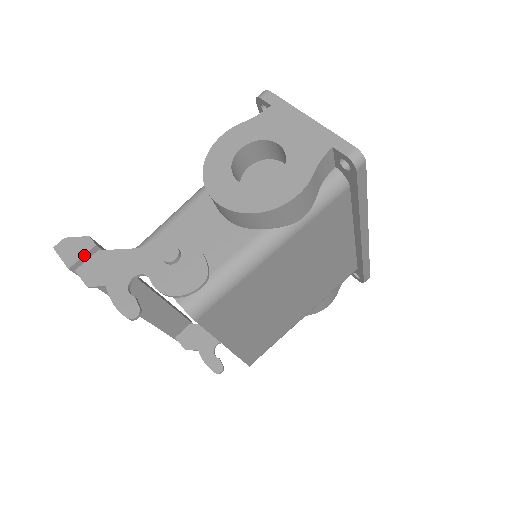
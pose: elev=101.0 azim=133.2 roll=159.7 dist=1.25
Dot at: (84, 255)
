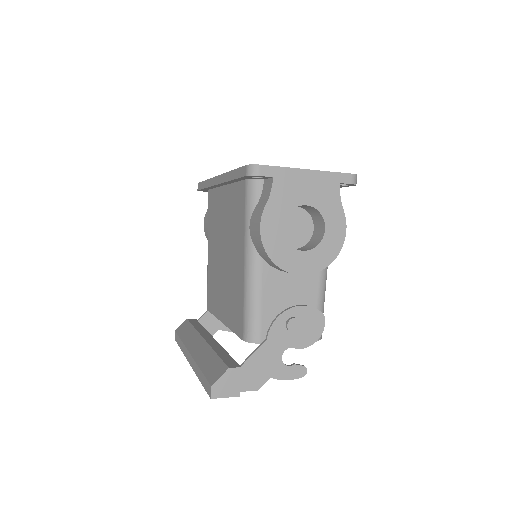
Dot at: (240, 380)
